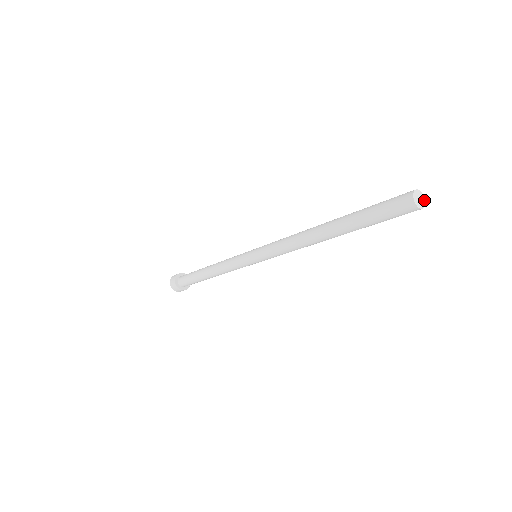
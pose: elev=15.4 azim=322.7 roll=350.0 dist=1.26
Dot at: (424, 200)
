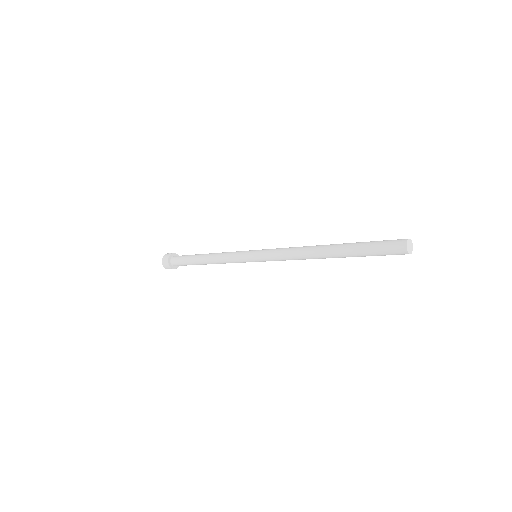
Dot at: (412, 245)
